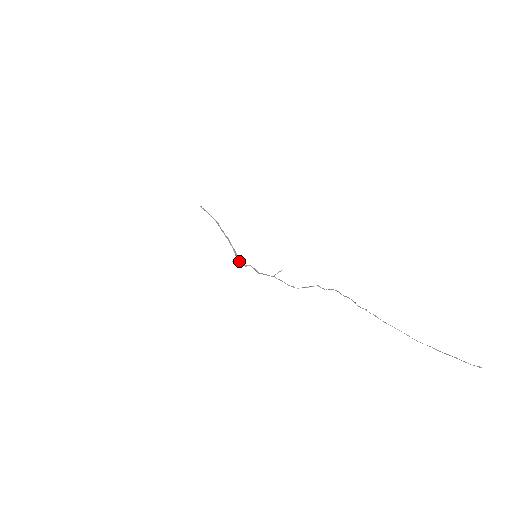
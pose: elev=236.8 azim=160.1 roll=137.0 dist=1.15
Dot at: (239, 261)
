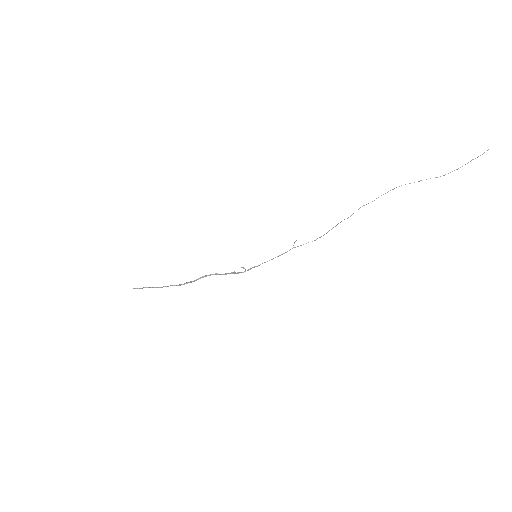
Dot at: (242, 267)
